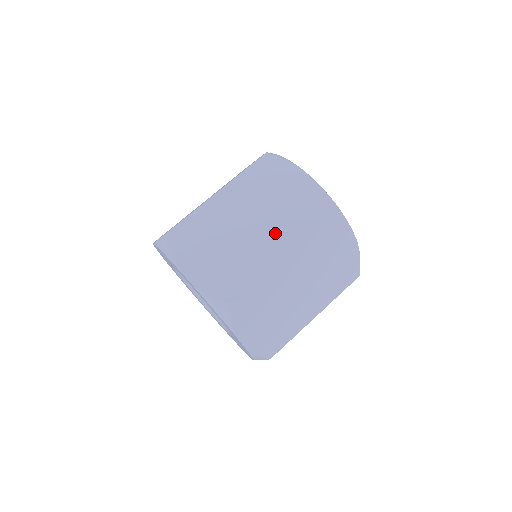
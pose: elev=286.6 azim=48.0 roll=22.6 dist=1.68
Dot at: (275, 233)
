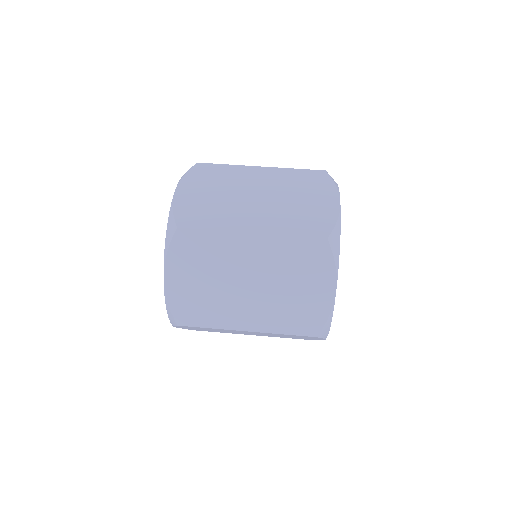
Dot at: occluded
